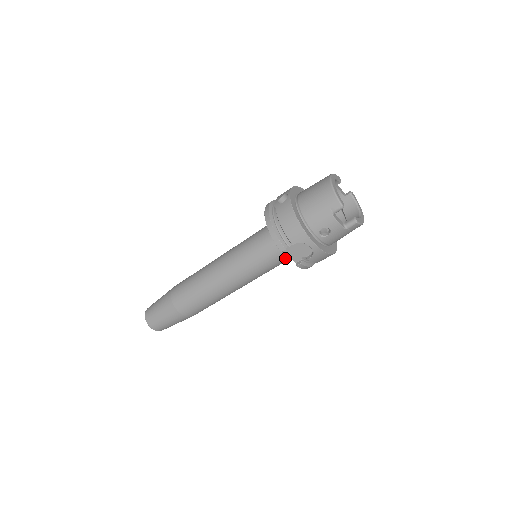
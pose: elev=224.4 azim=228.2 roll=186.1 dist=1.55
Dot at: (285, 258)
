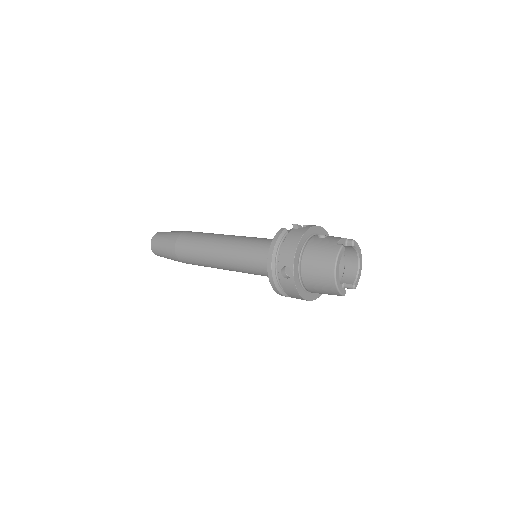
Dot at: occluded
